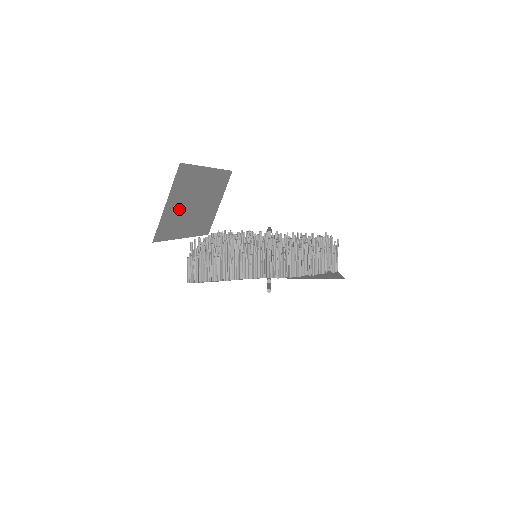
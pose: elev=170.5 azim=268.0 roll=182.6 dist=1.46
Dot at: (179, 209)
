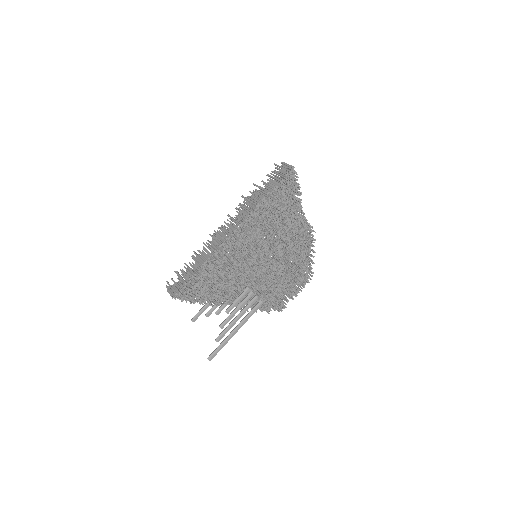
Dot at: occluded
